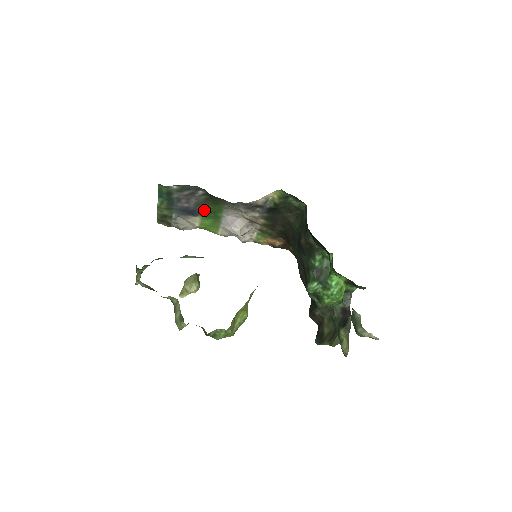
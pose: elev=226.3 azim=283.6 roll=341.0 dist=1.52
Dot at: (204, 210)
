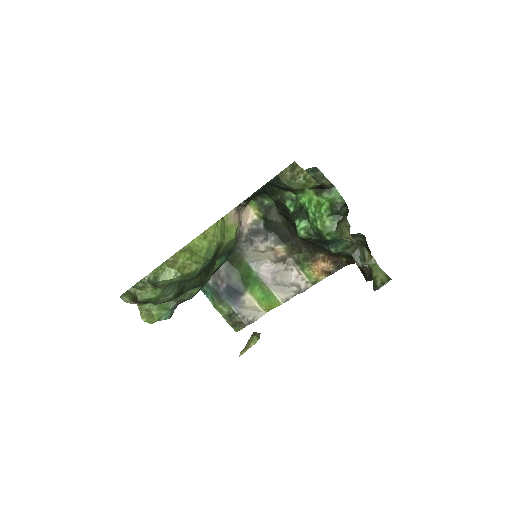
Dot at: (242, 281)
